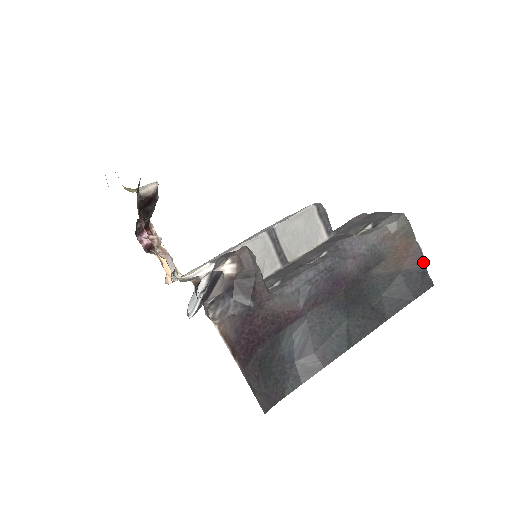
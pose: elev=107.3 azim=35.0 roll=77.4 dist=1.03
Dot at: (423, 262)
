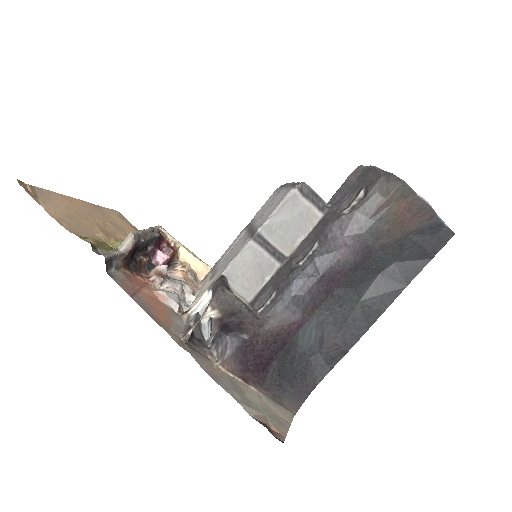
Dot at: (434, 216)
